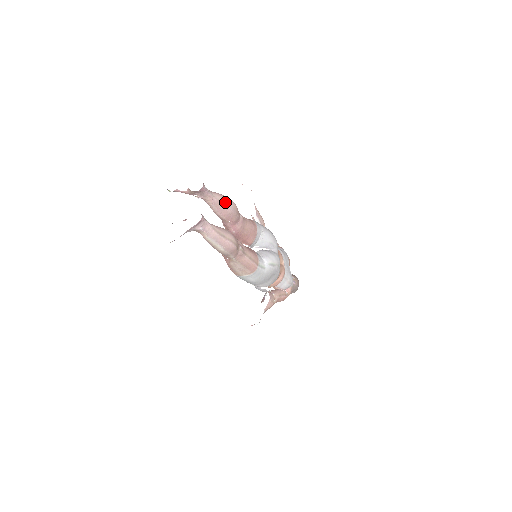
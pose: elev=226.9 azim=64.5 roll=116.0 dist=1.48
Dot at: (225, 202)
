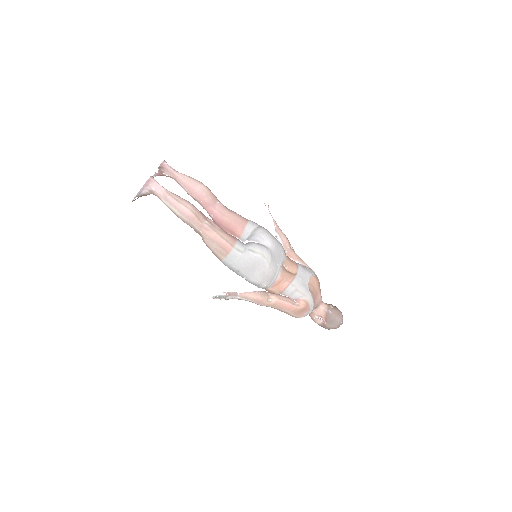
Dot at: (191, 181)
